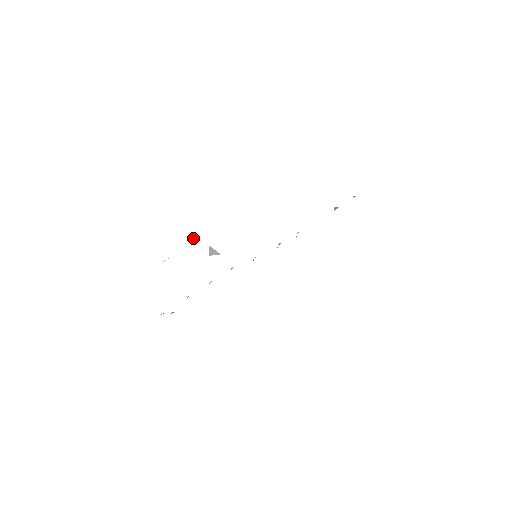
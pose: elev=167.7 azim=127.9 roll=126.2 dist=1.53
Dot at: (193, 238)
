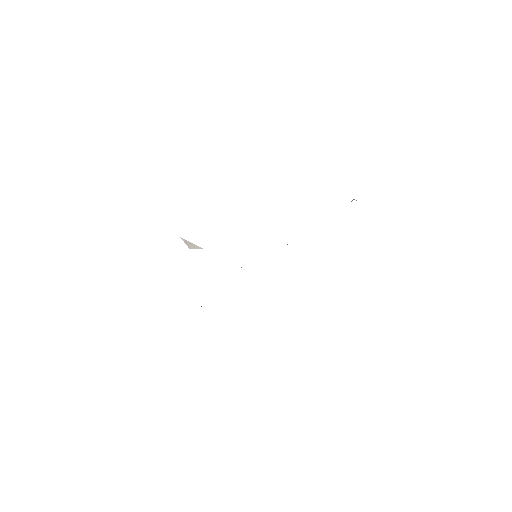
Dot at: occluded
